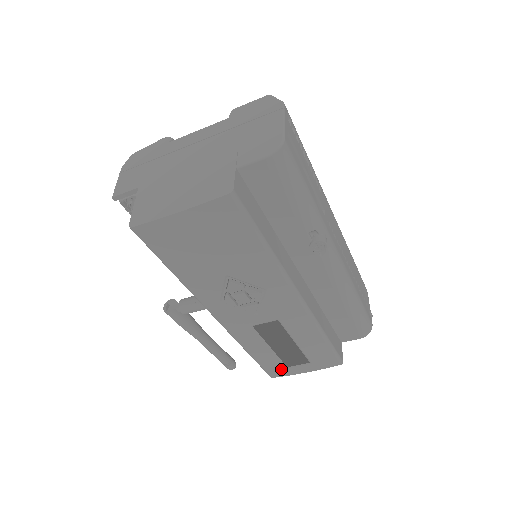
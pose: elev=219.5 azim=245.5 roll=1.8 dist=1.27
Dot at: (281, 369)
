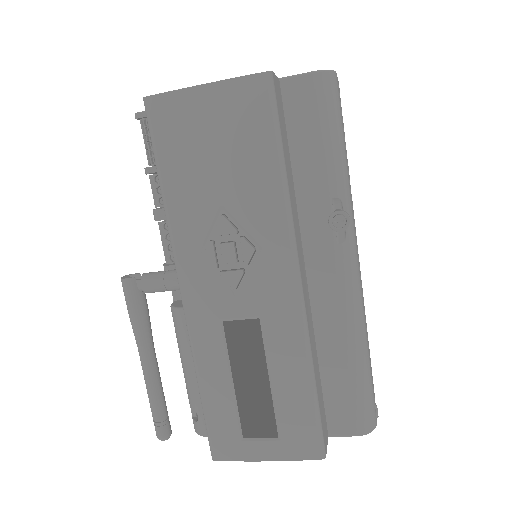
Dot at: (233, 440)
